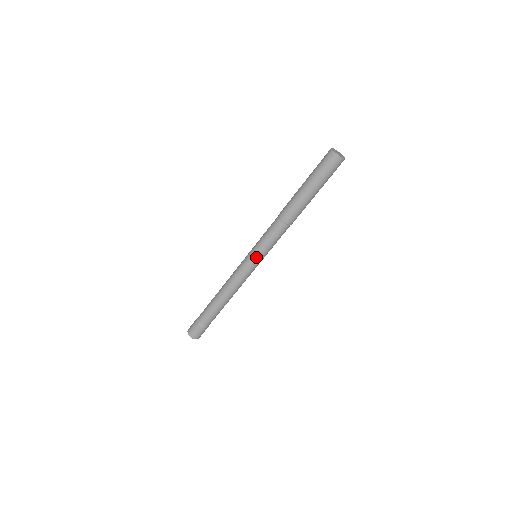
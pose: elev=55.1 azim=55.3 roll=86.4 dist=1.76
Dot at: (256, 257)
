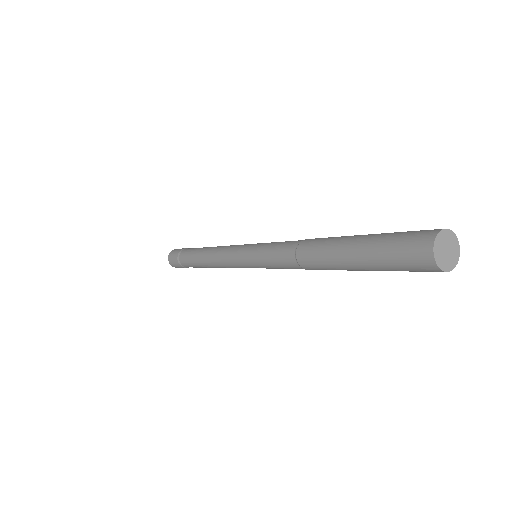
Dot at: (252, 265)
